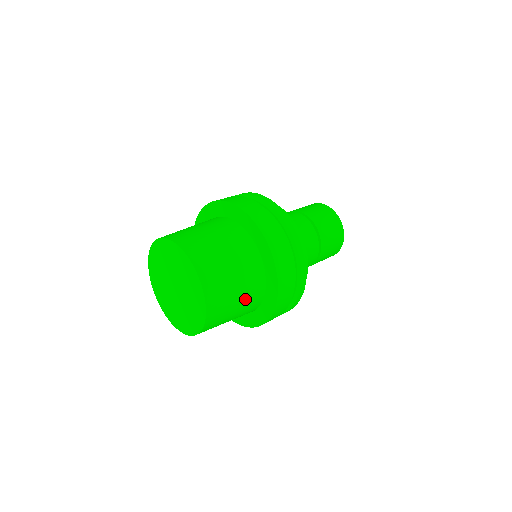
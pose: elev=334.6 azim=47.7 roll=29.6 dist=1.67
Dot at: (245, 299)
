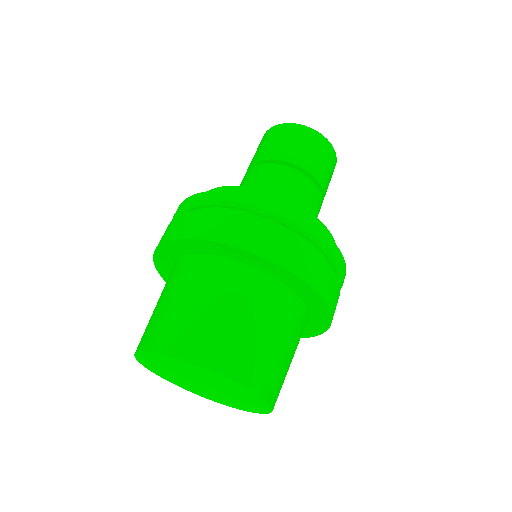
Dot at: (289, 333)
